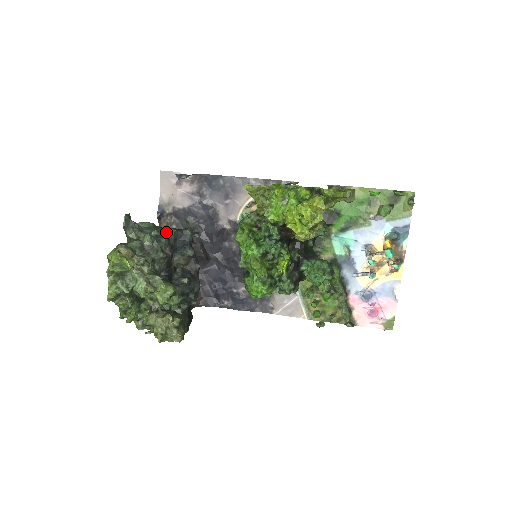
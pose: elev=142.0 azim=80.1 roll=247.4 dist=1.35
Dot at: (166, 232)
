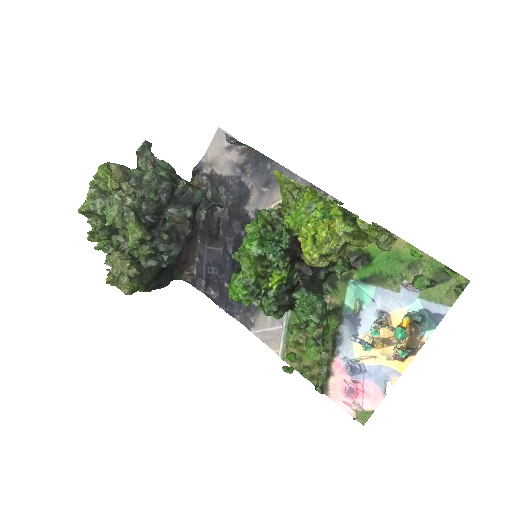
Dot at: (178, 181)
